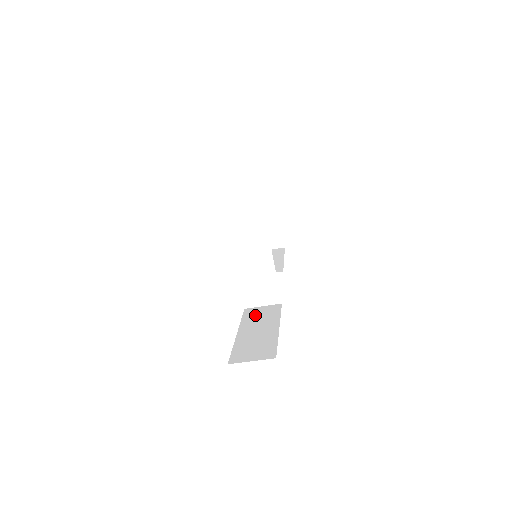
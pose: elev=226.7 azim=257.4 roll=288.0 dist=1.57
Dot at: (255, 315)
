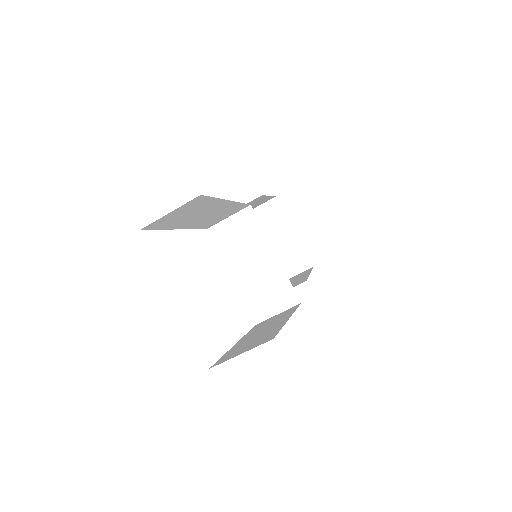
Dot at: (265, 323)
